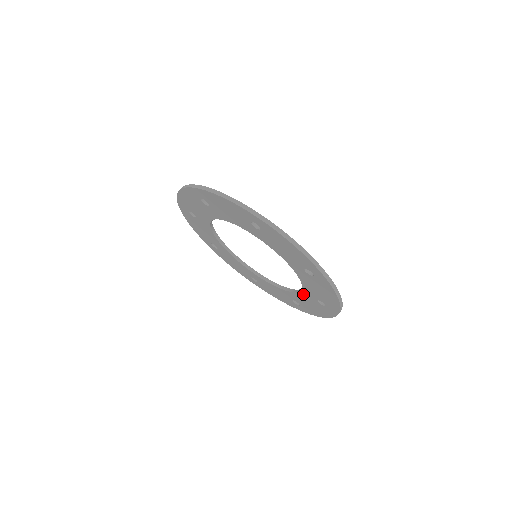
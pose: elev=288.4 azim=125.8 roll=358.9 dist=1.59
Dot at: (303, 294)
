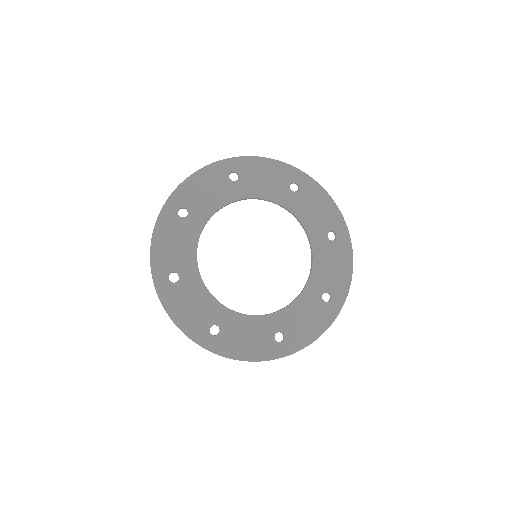
Dot at: (316, 252)
